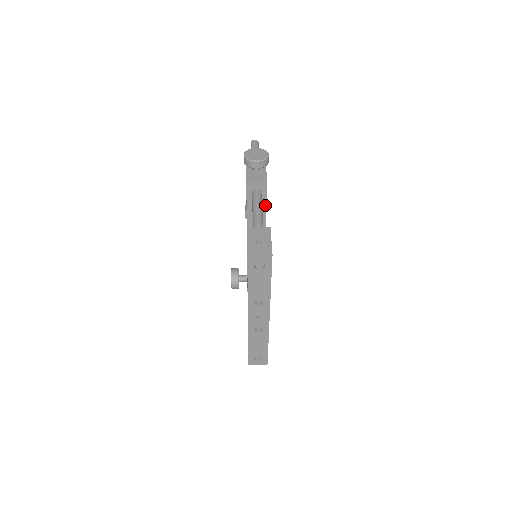
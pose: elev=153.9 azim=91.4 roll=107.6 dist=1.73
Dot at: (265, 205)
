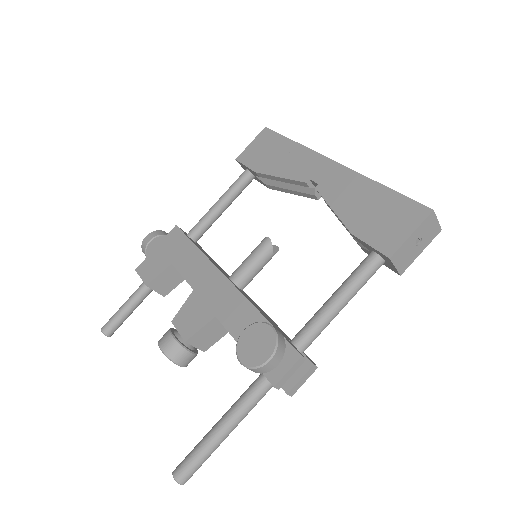
Dot at: occluded
